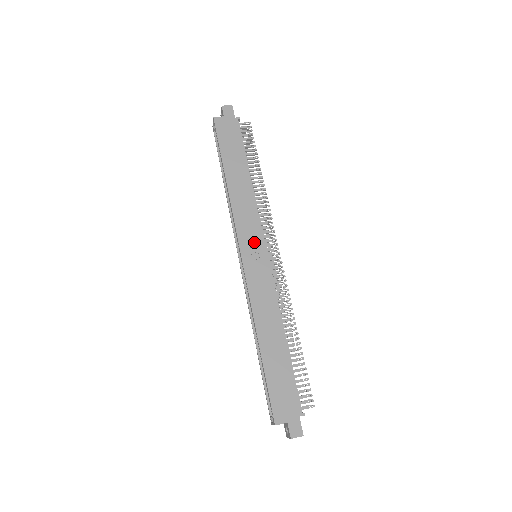
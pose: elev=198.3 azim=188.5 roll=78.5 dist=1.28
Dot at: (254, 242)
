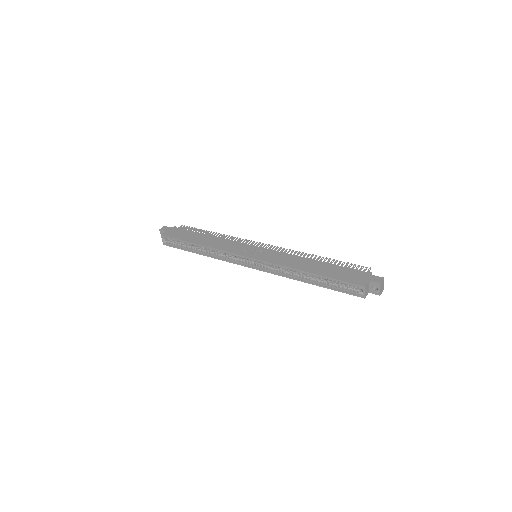
Dot at: (247, 249)
